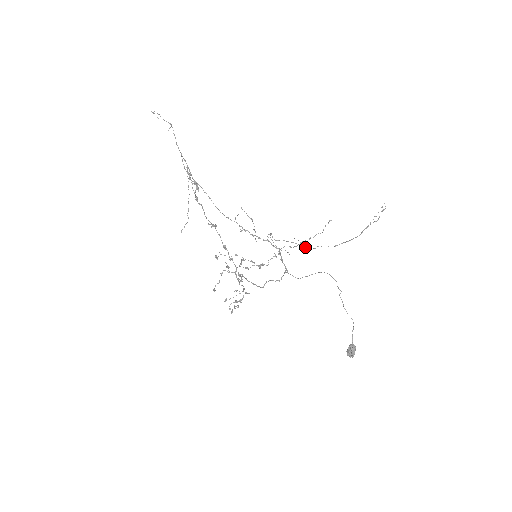
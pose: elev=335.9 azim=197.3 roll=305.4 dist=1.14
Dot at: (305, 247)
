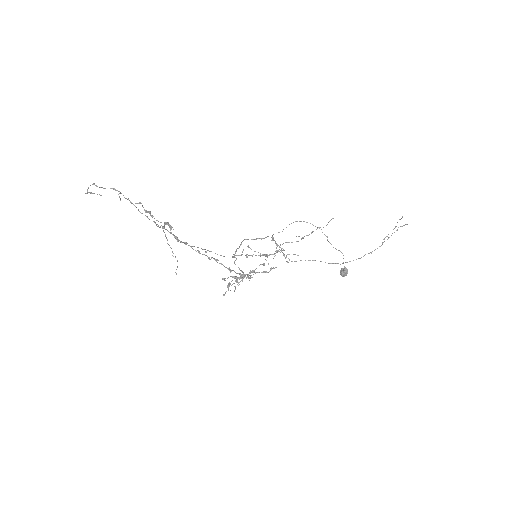
Dot at: occluded
